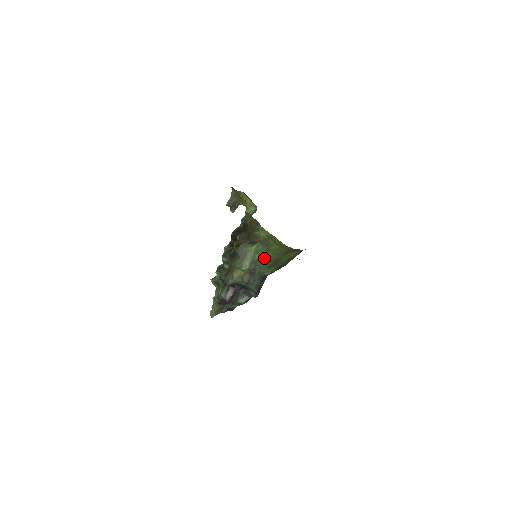
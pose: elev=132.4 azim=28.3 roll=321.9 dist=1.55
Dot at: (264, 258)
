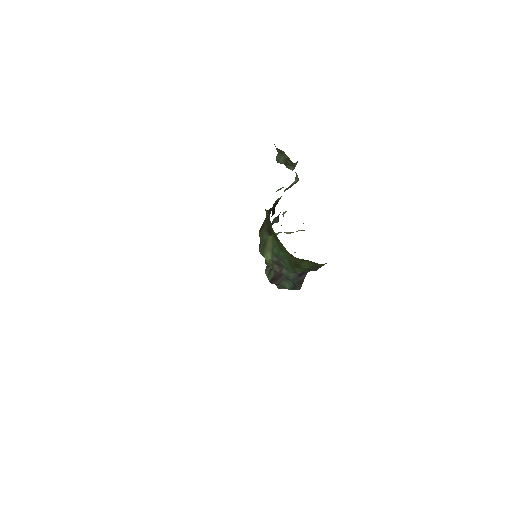
Dot at: (283, 255)
